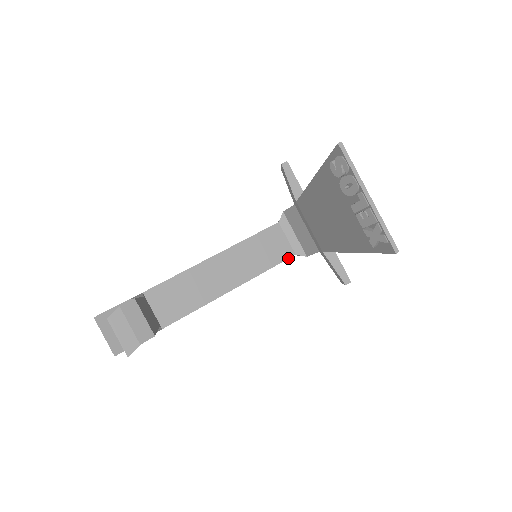
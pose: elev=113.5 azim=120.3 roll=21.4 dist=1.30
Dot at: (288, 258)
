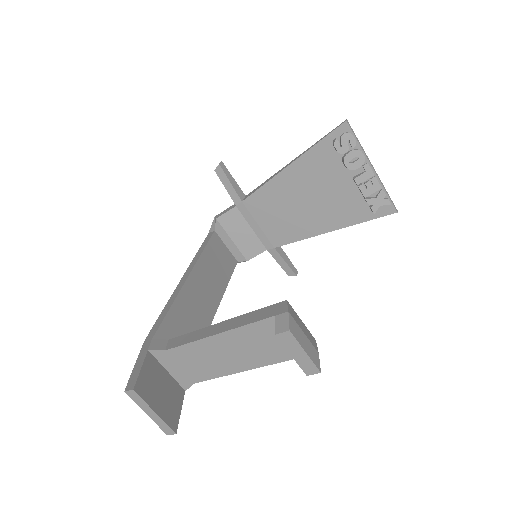
Dot at: (235, 266)
